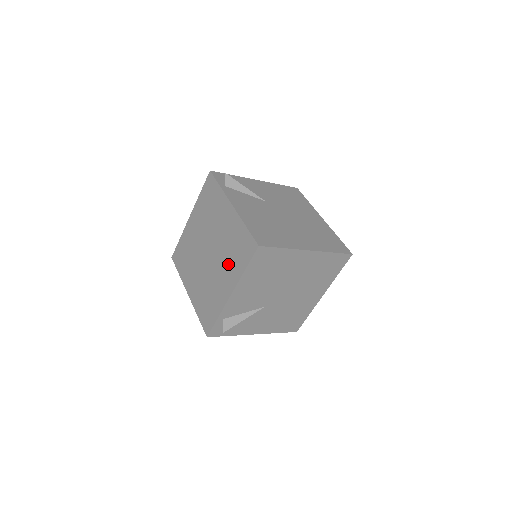
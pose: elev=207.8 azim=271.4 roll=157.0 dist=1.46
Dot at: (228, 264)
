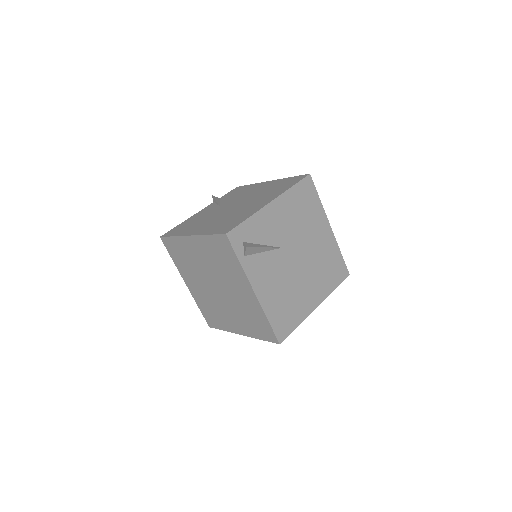
Dot at: (241, 319)
